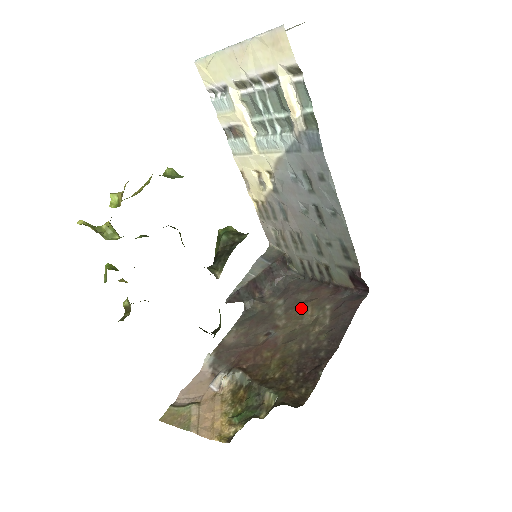
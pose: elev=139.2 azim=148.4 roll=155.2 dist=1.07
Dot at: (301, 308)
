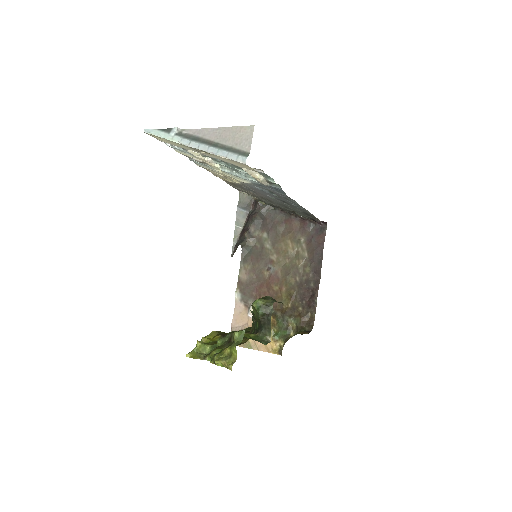
Dot at: (283, 242)
